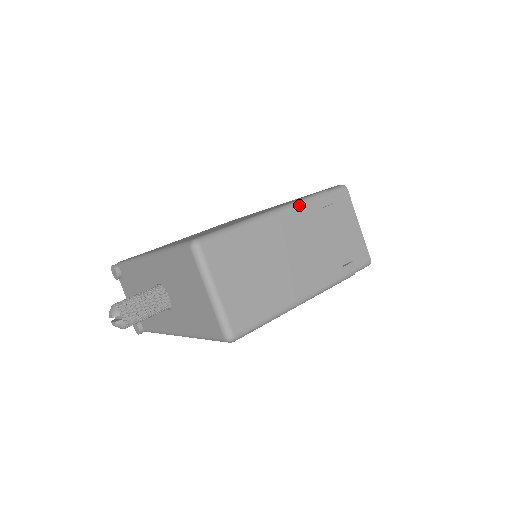
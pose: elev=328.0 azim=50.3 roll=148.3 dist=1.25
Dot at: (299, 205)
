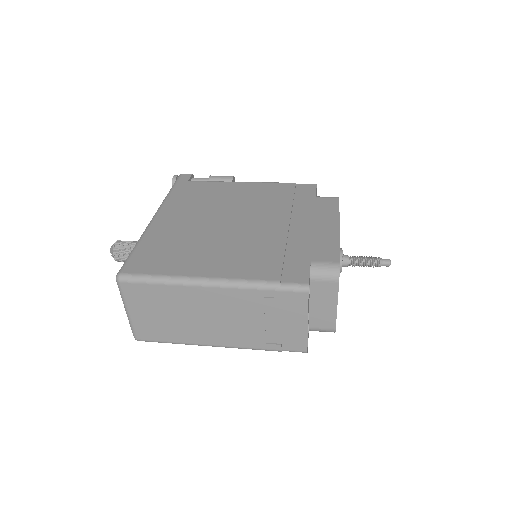
Dot at: (234, 287)
